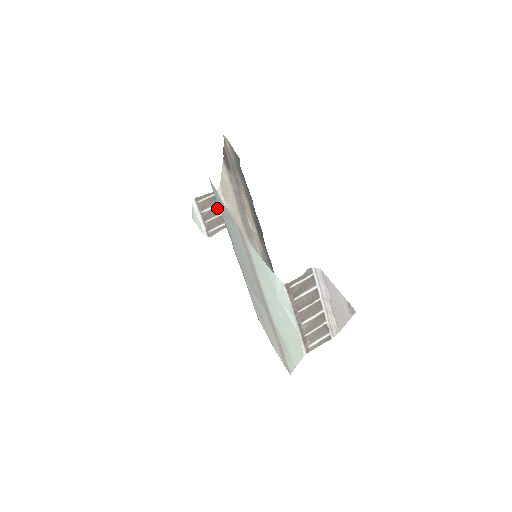
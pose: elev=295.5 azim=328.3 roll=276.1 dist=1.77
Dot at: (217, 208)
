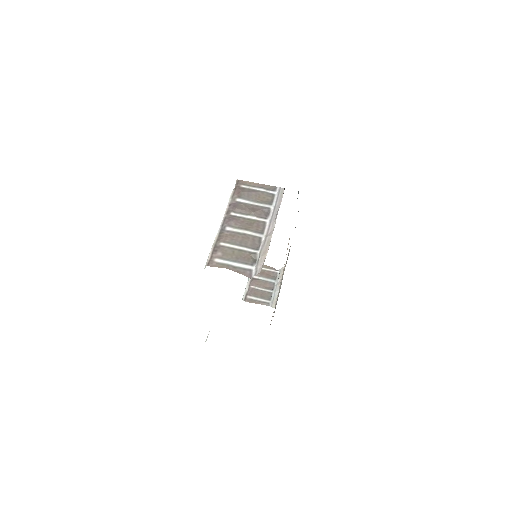
Dot at: (271, 284)
